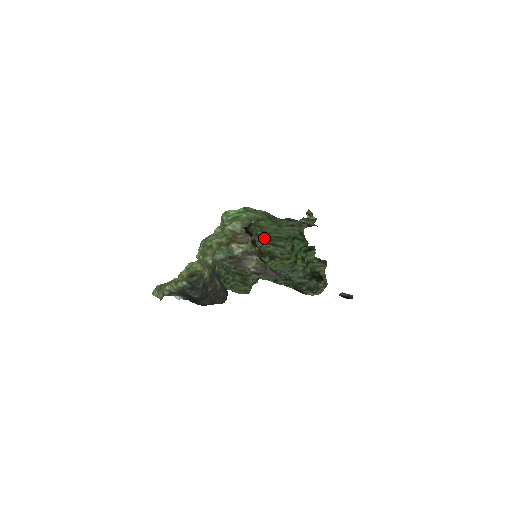
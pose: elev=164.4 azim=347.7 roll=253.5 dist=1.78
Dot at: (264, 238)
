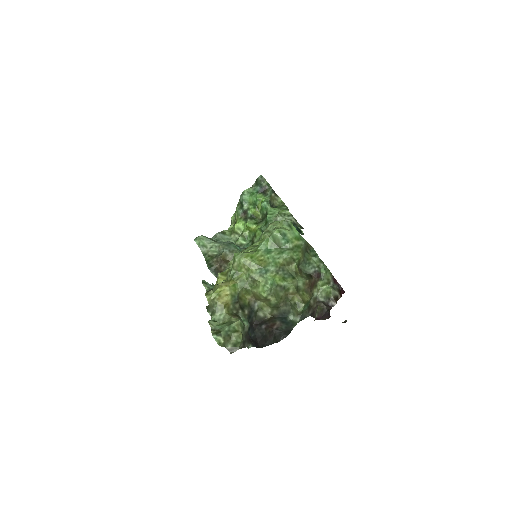
Dot at: occluded
